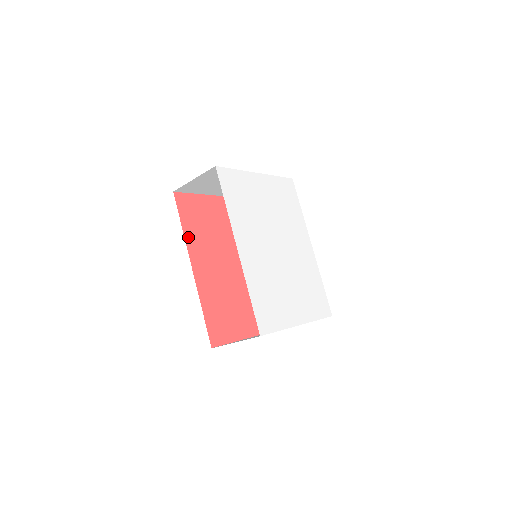
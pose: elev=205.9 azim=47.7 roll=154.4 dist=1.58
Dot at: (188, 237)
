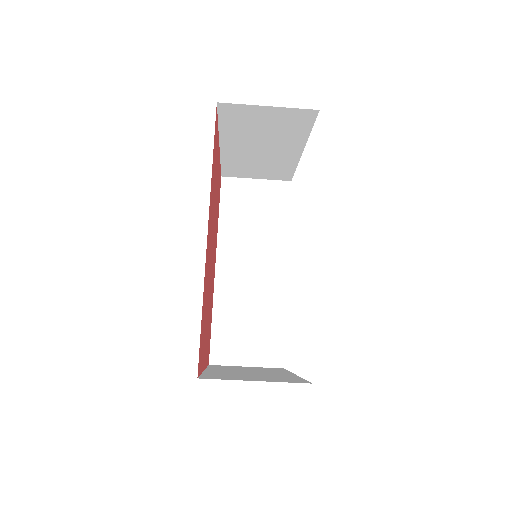
Dot at: (211, 182)
